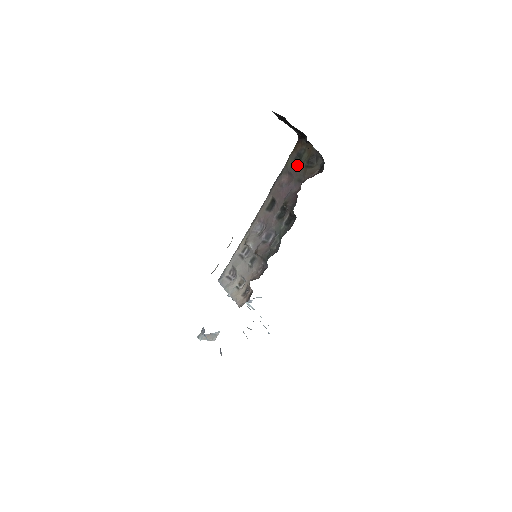
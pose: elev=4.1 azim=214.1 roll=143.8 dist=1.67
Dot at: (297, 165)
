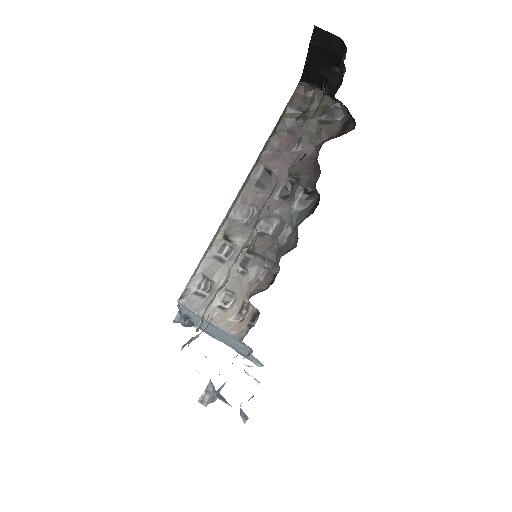
Dot at: (304, 120)
